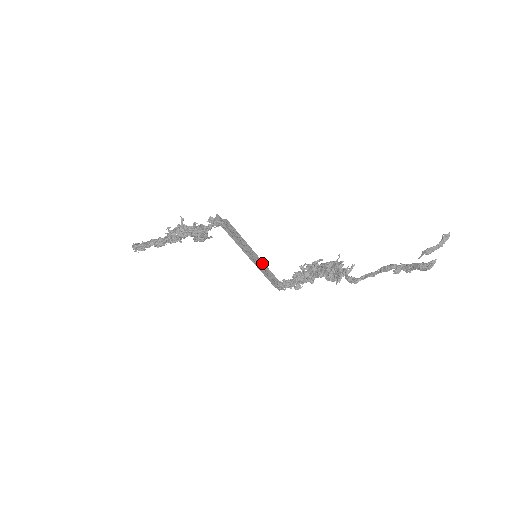
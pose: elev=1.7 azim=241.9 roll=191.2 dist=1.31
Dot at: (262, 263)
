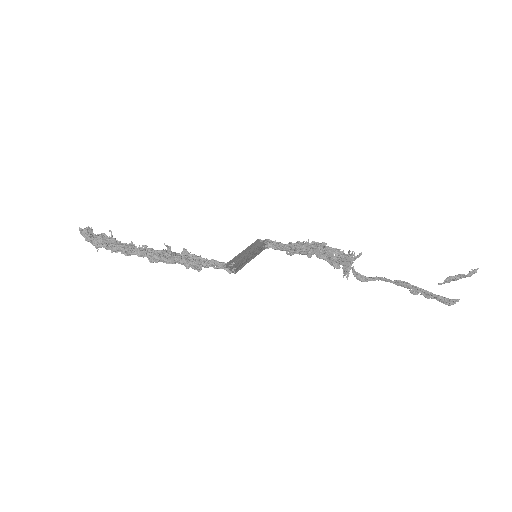
Dot at: (256, 246)
